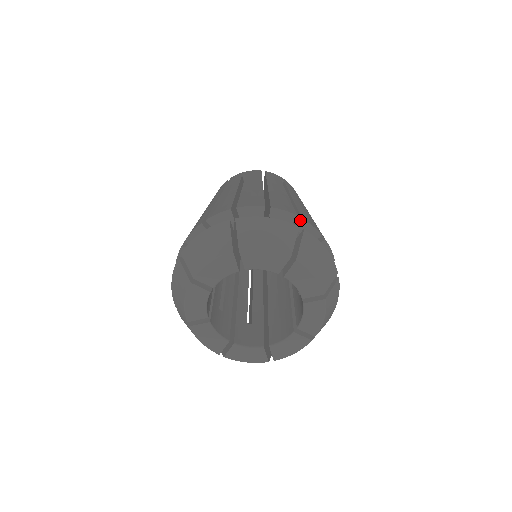
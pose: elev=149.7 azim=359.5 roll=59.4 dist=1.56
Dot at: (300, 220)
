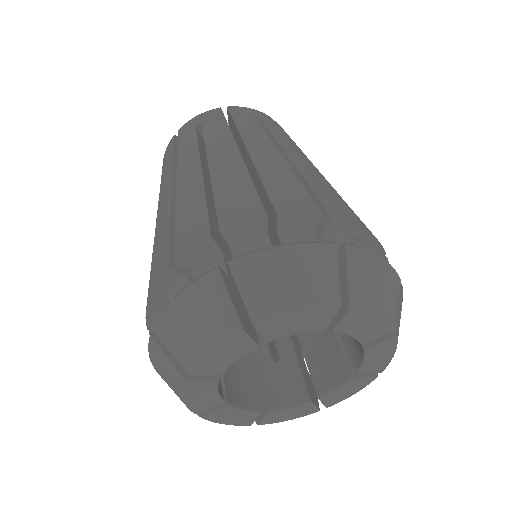
Dot at: occluded
